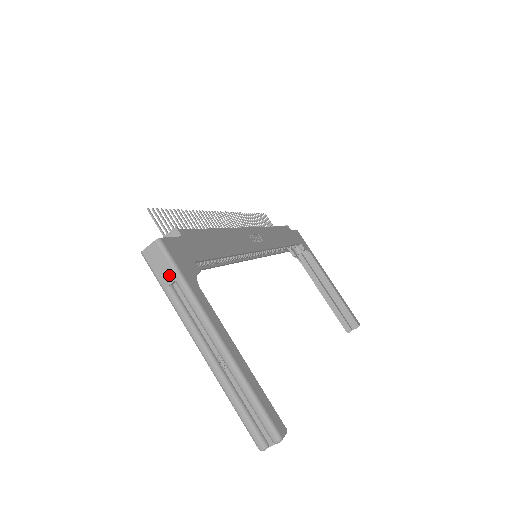
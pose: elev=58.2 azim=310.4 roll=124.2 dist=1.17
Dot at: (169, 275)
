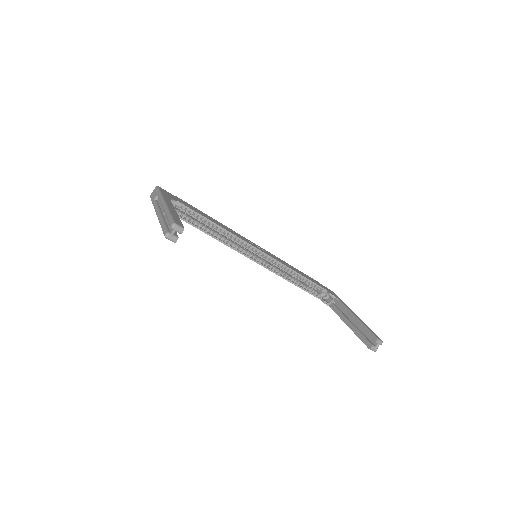
Dot at: (156, 195)
